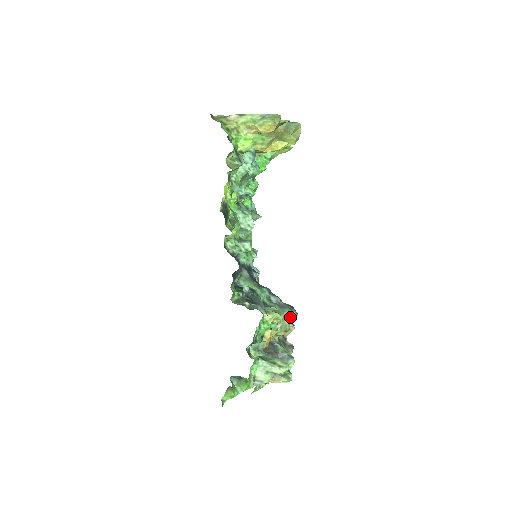
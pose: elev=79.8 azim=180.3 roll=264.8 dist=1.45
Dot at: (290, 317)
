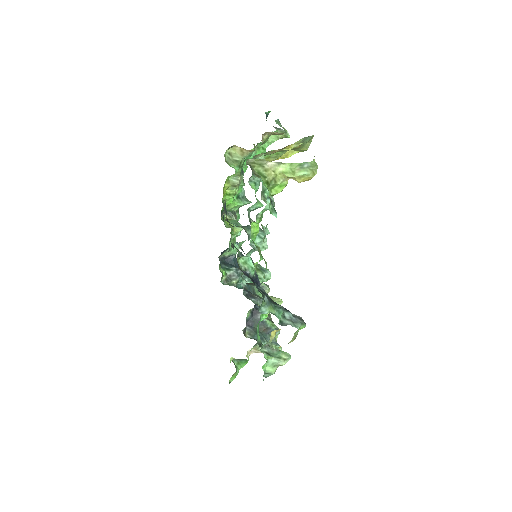
Dot at: (300, 329)
